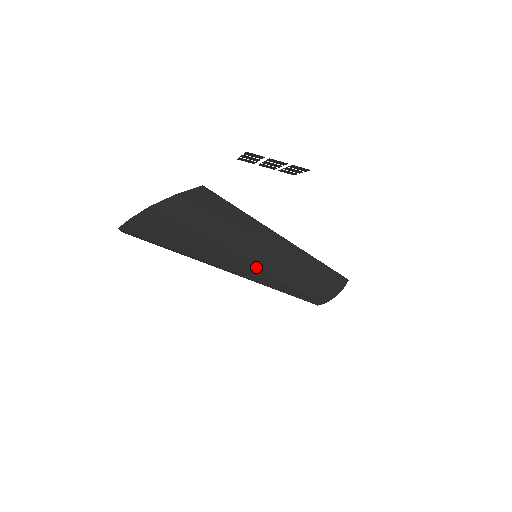
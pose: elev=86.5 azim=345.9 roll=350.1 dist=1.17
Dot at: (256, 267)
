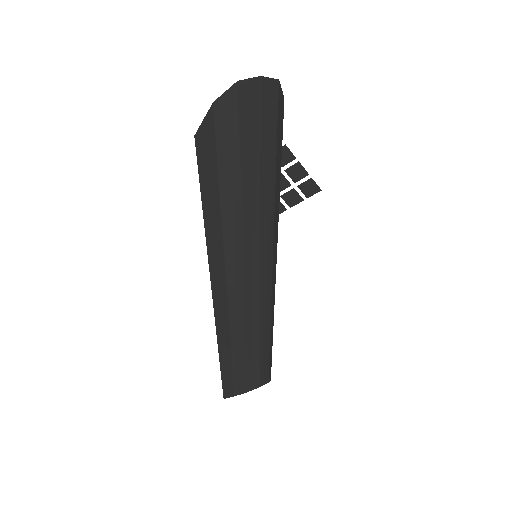
Dot at: (265, 258)
